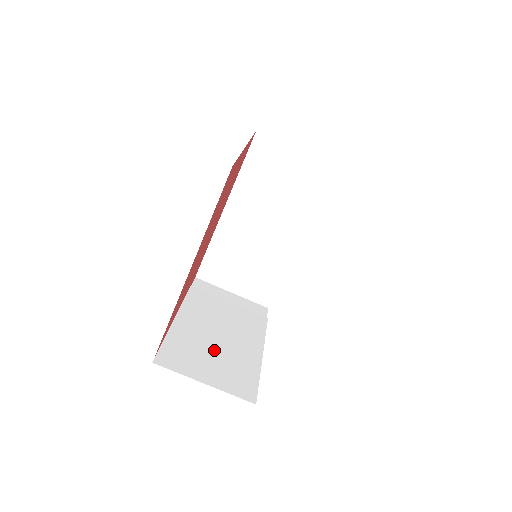
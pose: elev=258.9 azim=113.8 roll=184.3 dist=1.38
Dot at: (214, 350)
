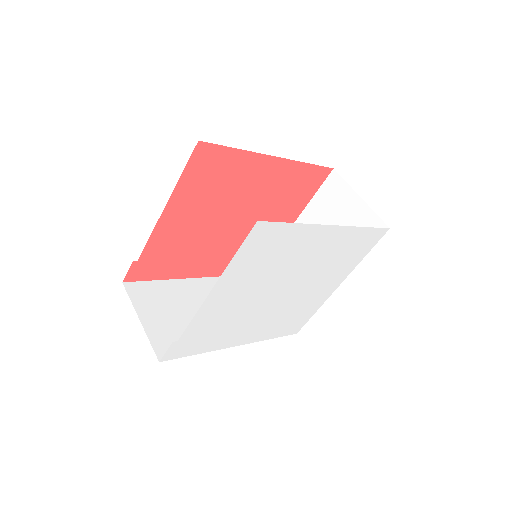
Dot at: occluded
